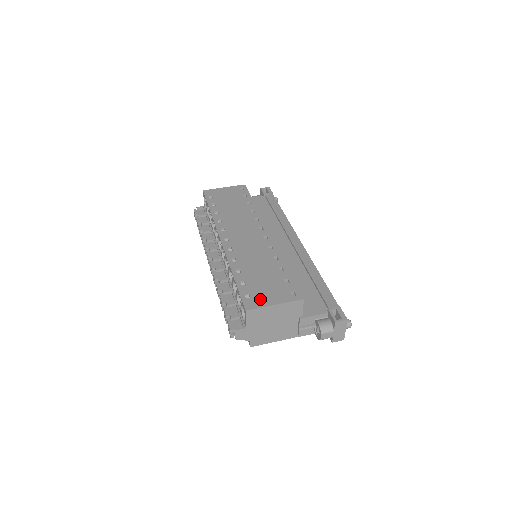
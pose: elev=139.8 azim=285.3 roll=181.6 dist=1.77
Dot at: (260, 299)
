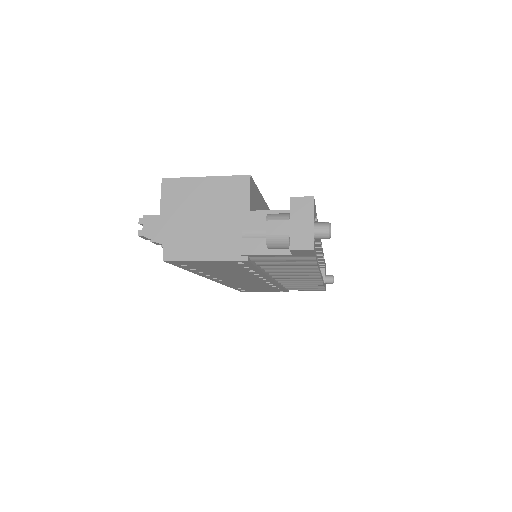
Dot at: occluded
